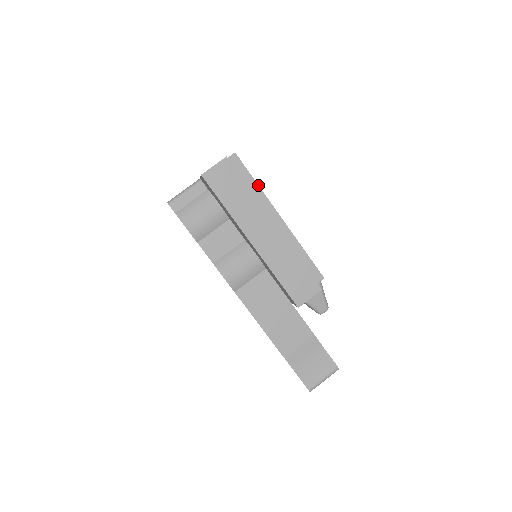
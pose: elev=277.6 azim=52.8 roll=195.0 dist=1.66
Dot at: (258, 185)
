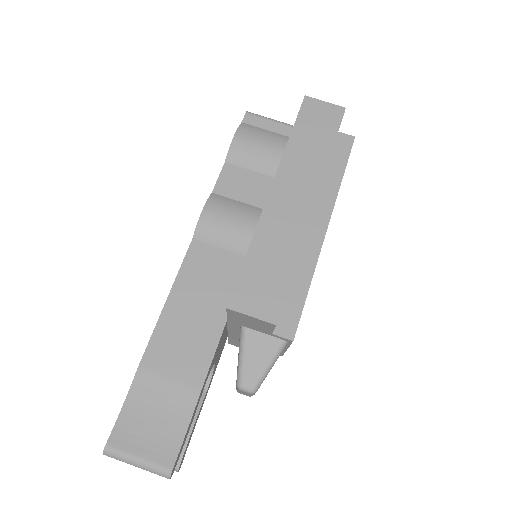
Dot at: occluded
